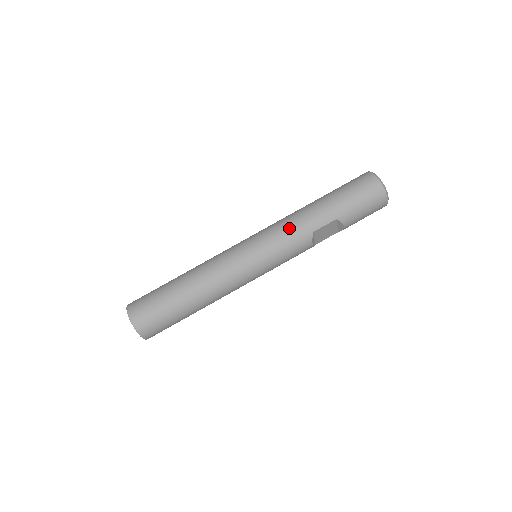
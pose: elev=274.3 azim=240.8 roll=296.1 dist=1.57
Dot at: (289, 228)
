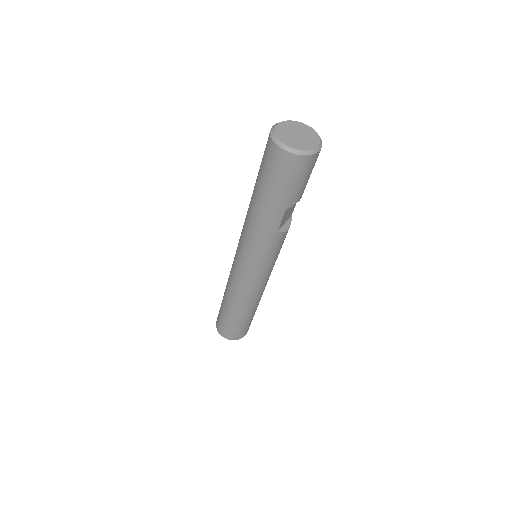
Dot at: (256, 242)
